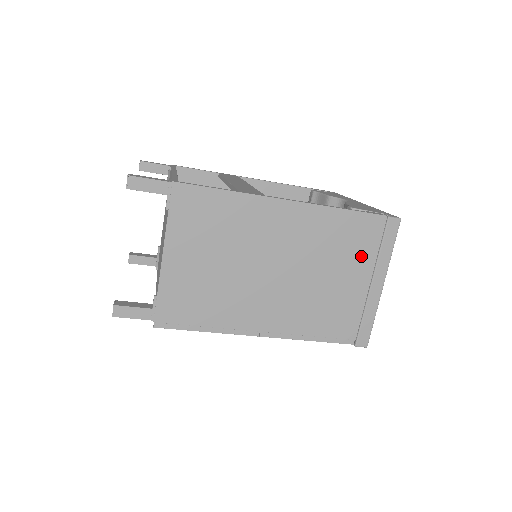
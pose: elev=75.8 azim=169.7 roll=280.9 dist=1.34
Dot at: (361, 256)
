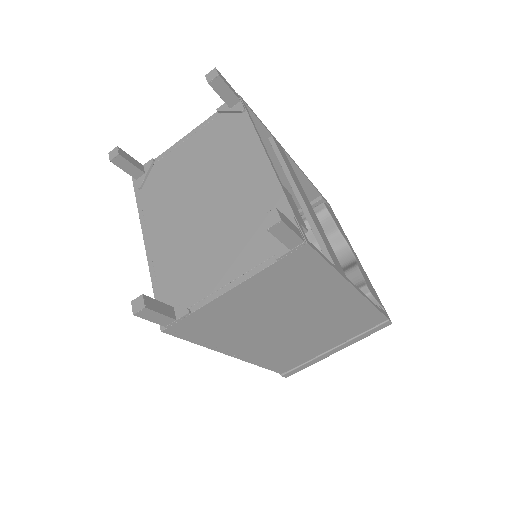
Dot at: (348, 334)
